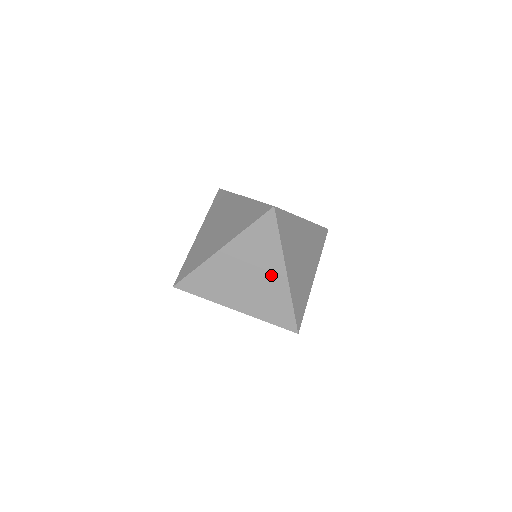
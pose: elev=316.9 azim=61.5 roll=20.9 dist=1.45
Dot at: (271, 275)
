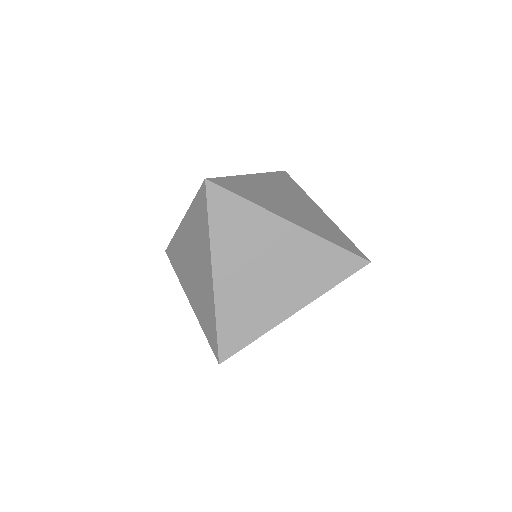
Dot at: occluded
